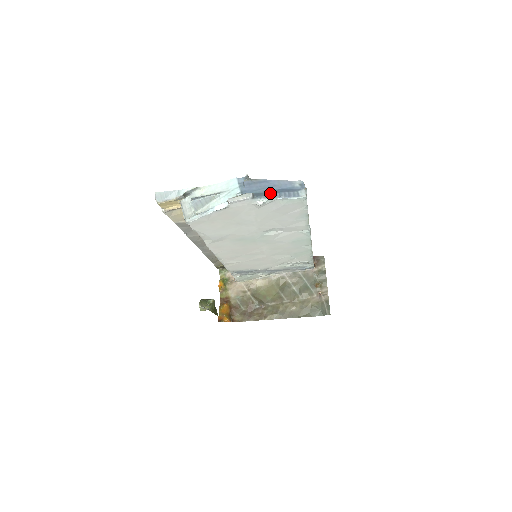
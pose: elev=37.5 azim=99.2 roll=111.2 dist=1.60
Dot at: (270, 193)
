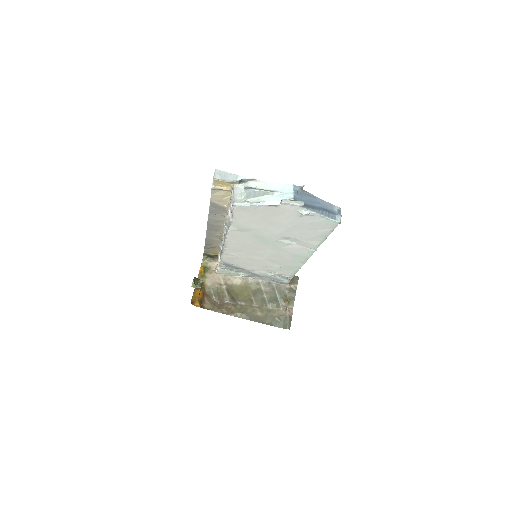
Dot at: (315, 208)
